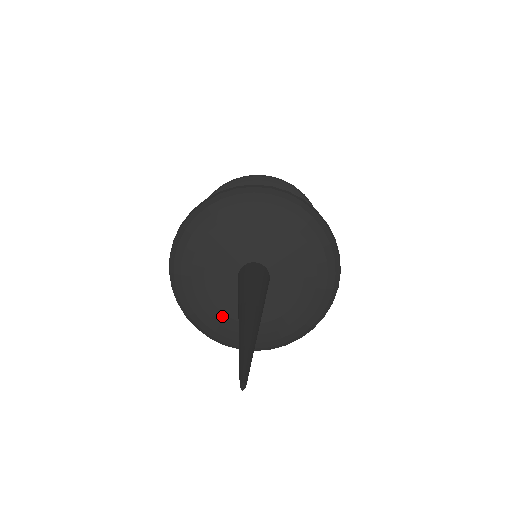
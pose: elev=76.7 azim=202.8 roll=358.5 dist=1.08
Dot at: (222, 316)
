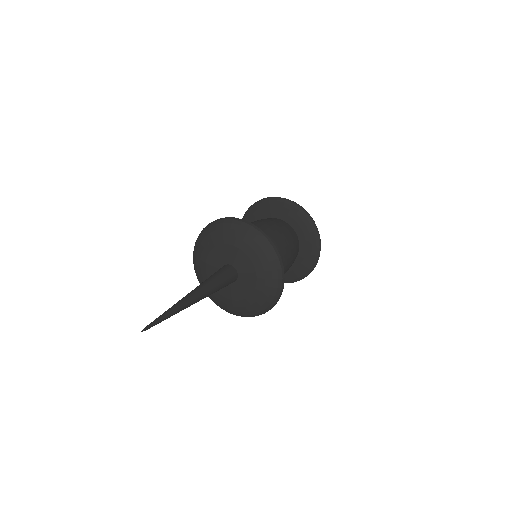
Dot at: (205, 271)
